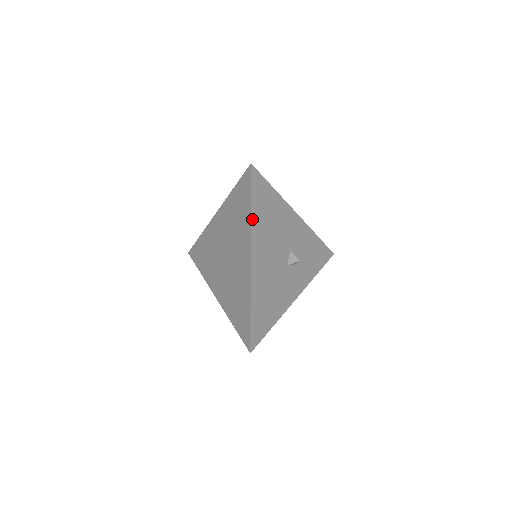
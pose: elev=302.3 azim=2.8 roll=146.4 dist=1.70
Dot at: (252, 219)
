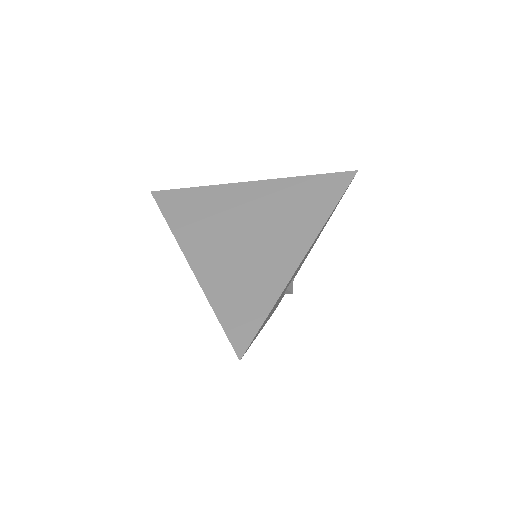
Dot at: occluded
